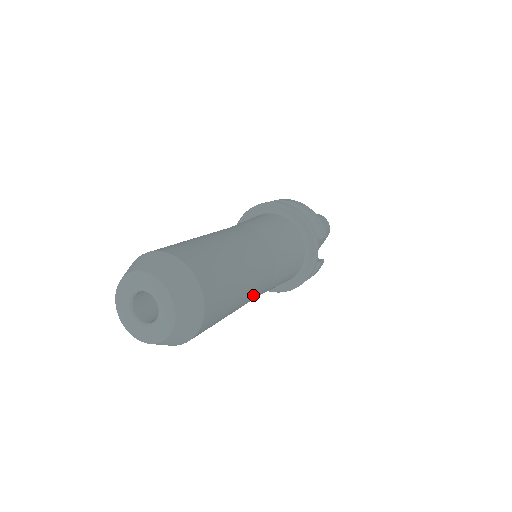
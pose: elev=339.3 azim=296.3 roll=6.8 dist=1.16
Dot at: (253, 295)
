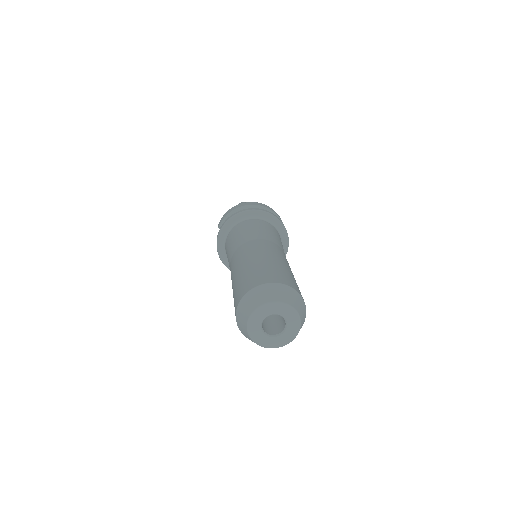
Dot at: occluded
